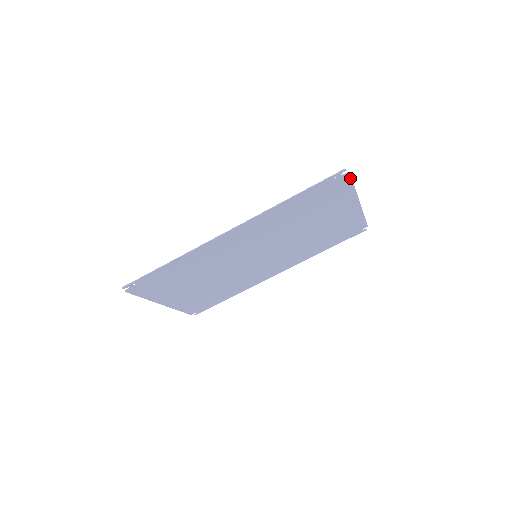
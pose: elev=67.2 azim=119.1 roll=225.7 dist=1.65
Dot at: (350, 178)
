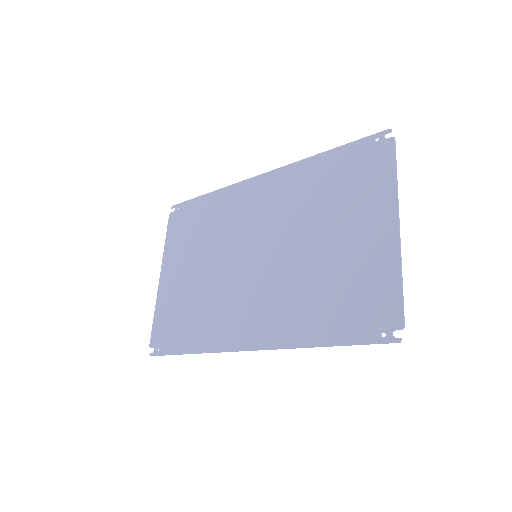
Dot at: (402, 311)
